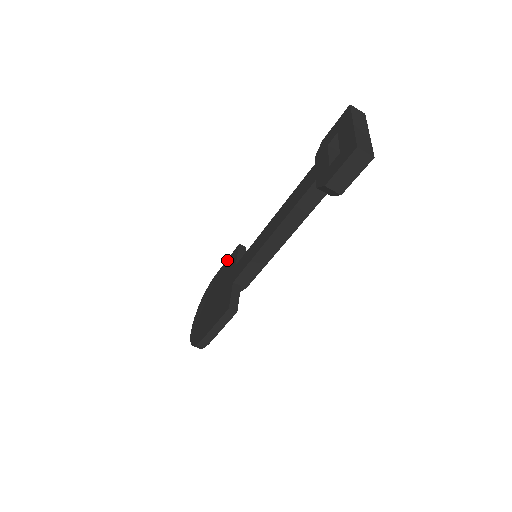
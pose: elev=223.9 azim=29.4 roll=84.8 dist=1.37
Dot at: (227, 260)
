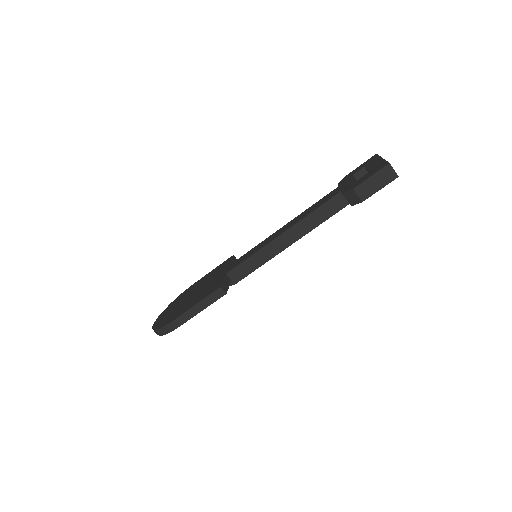
Dot at: (215, 268)
